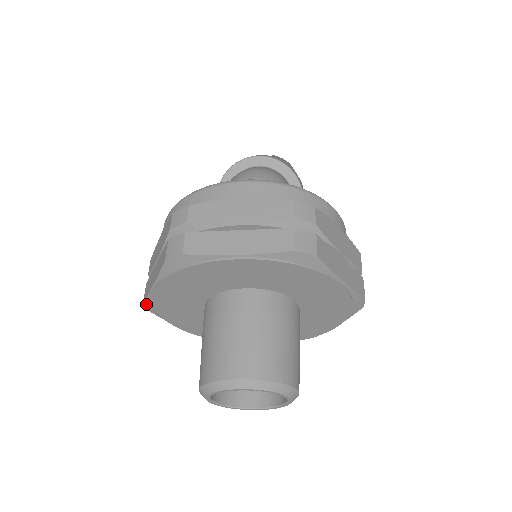
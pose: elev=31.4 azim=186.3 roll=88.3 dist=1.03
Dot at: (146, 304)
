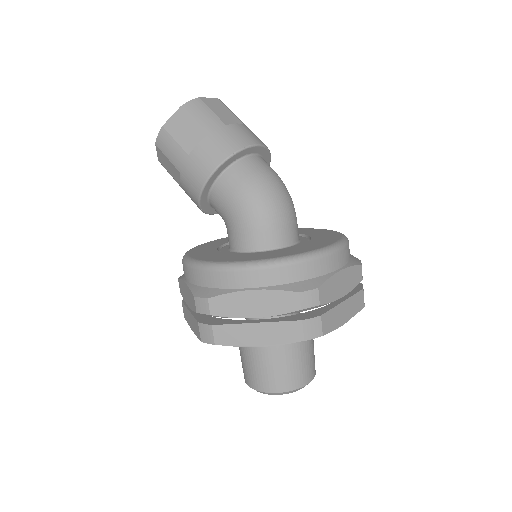
Dot at: (215, 344)
